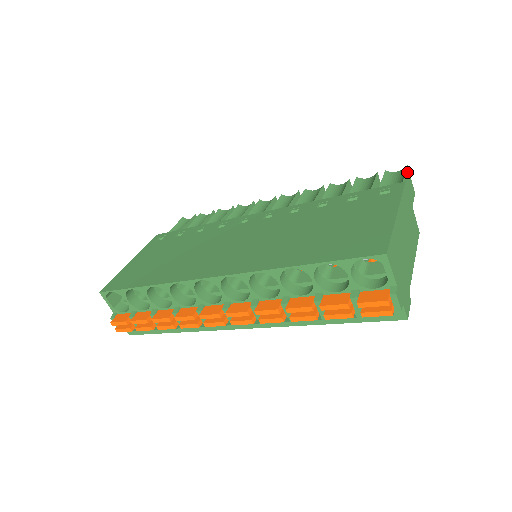
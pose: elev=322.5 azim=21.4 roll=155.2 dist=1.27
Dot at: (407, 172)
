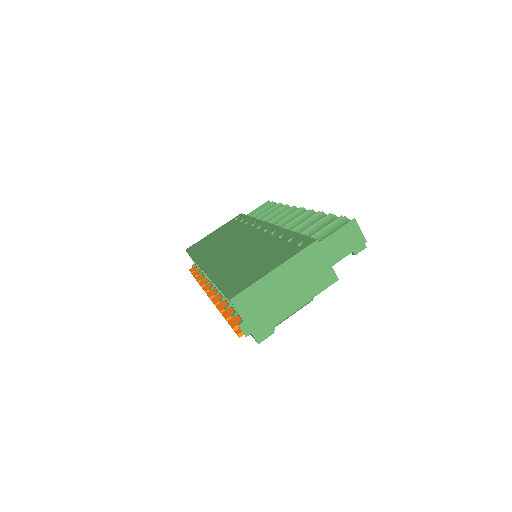
Dot at: (350, 225)
